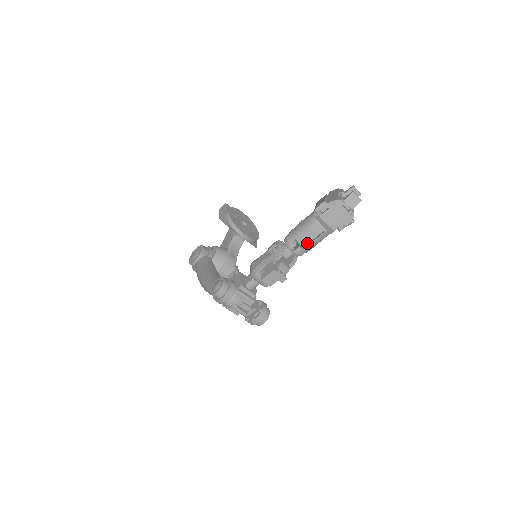
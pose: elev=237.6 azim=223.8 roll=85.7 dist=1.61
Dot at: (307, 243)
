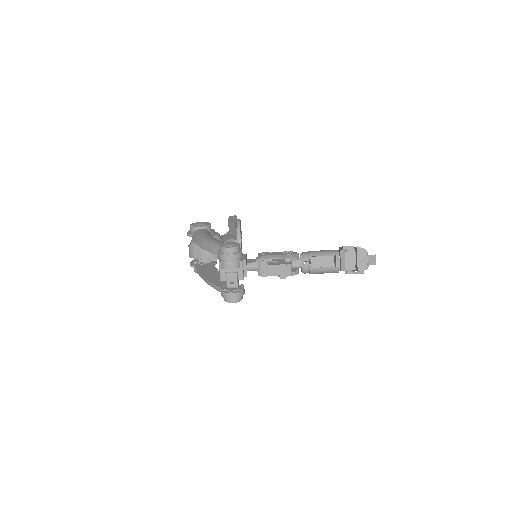
Dot at: (316, 266)
